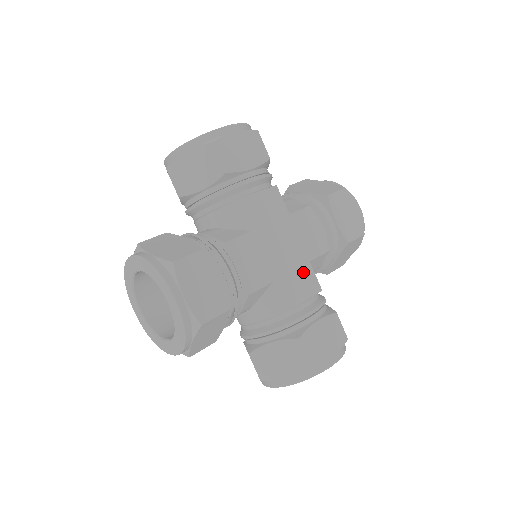
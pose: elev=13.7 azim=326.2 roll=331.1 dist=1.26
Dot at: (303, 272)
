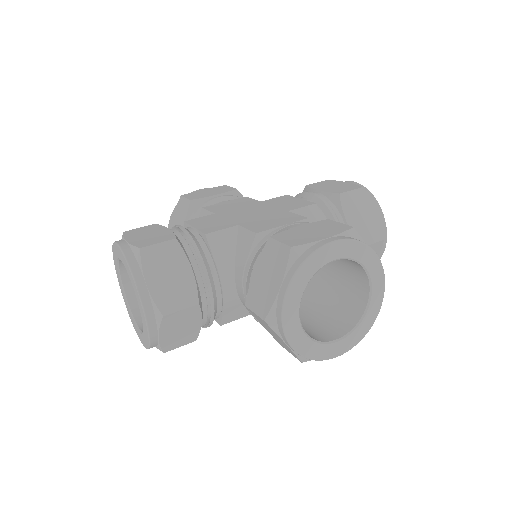
Dot at: (279, 216)
